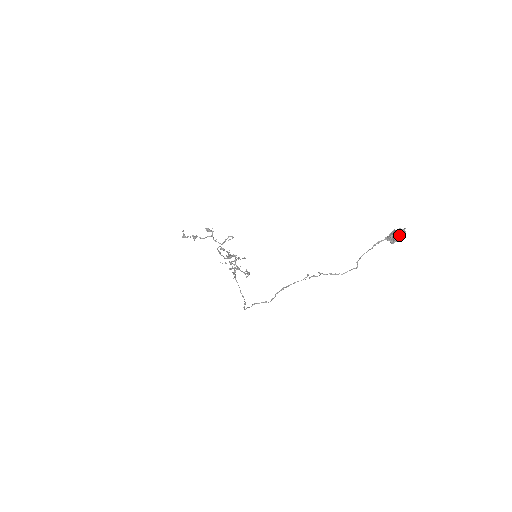
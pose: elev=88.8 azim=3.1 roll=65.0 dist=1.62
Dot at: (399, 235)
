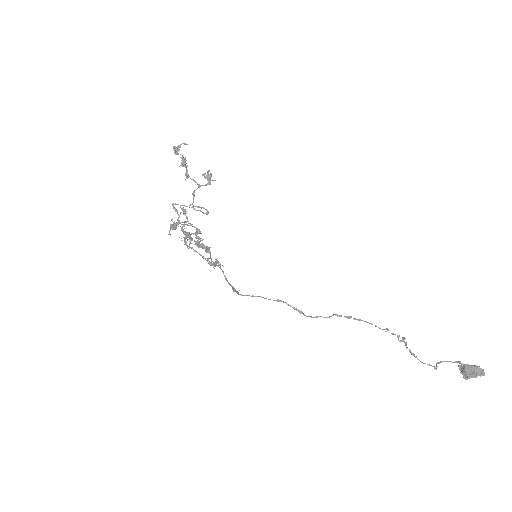
Dot at: (478, 373)
